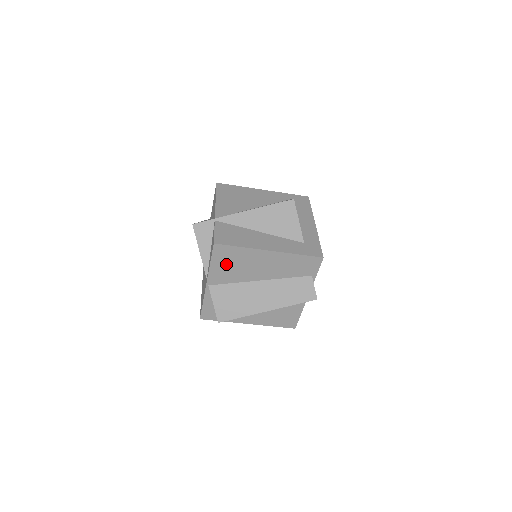
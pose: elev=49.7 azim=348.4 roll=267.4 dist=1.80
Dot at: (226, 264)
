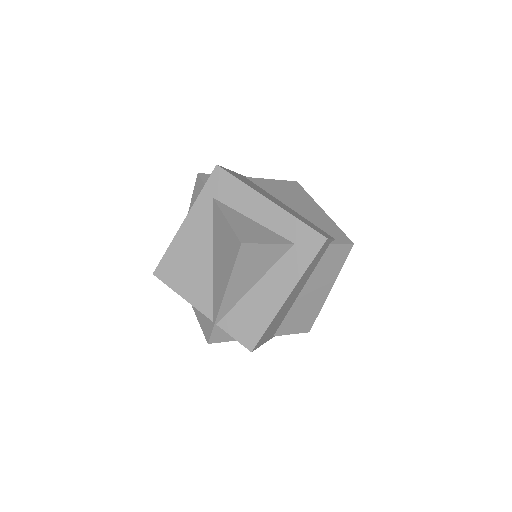
Dot at: (270, 331)
